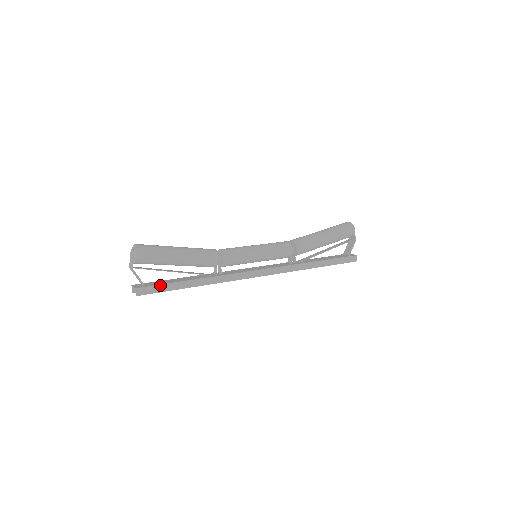
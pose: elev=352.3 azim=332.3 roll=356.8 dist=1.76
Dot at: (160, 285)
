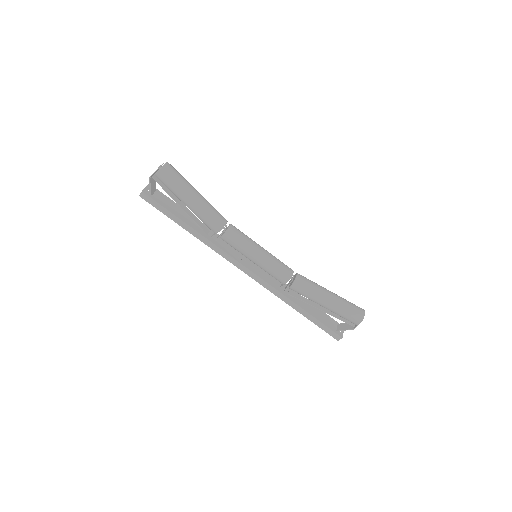
Dot at: (161, 205)
